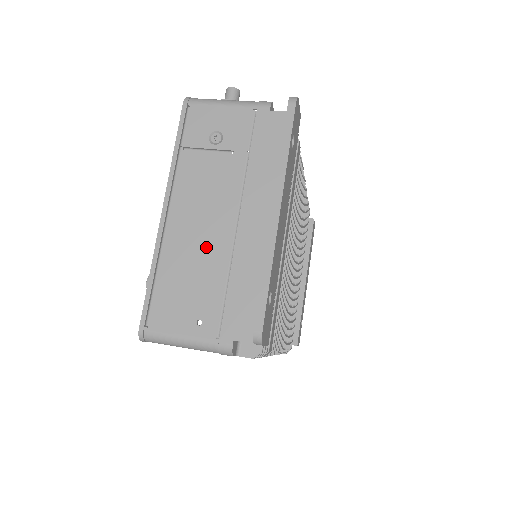
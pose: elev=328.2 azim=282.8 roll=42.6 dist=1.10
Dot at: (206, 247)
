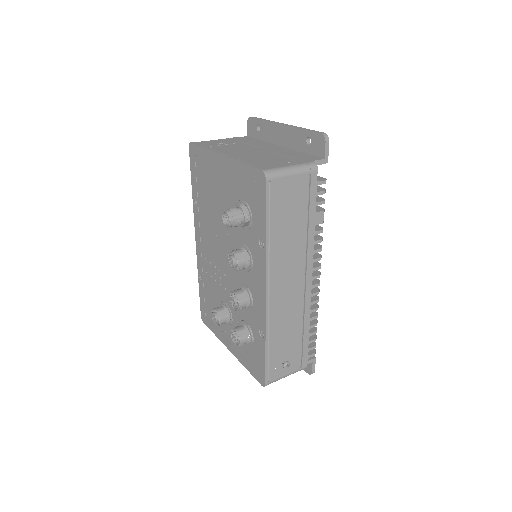
Dot at: (259, 154)
